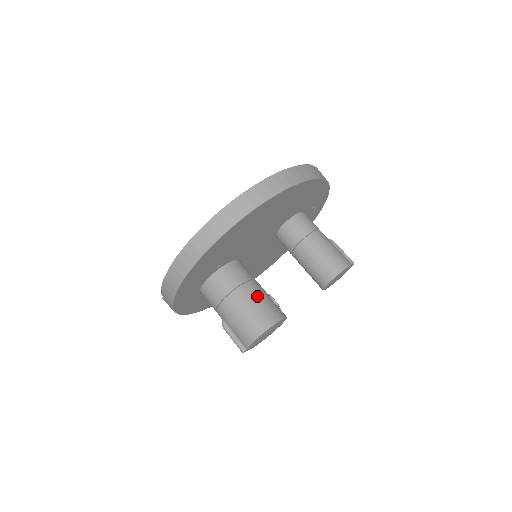
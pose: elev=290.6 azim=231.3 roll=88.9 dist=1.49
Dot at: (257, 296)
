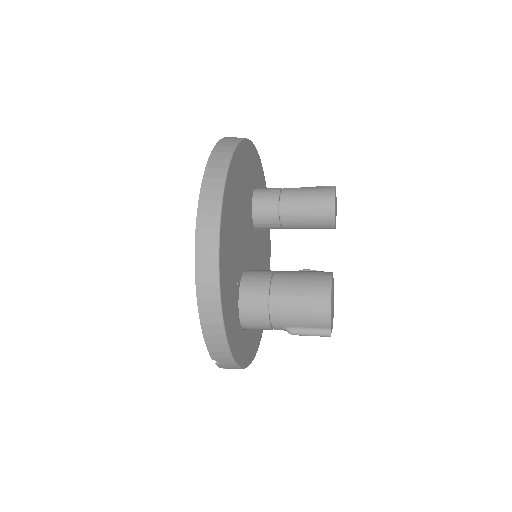
Dot at: (293, 277)
